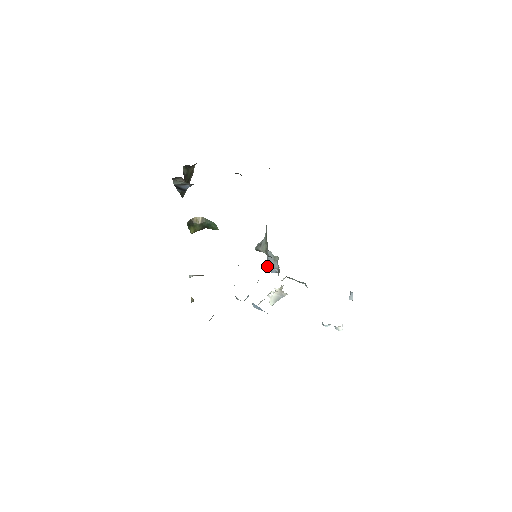
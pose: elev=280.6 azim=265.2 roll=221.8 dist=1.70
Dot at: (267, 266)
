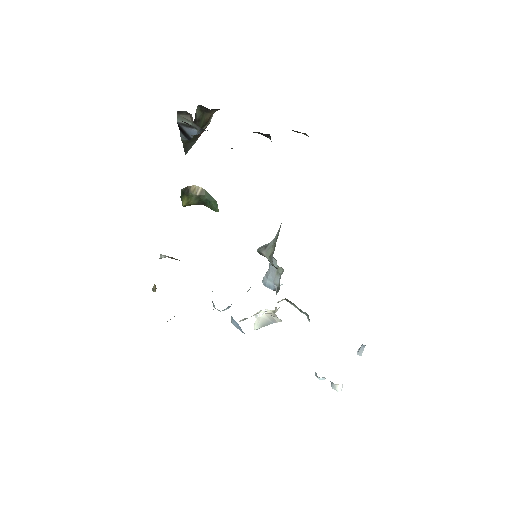
Dot at: (265, 278)
